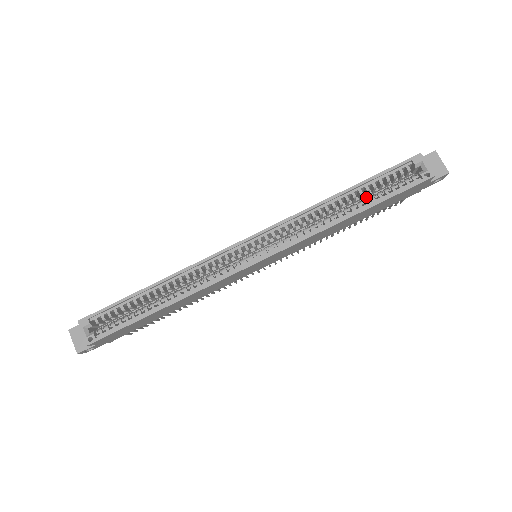
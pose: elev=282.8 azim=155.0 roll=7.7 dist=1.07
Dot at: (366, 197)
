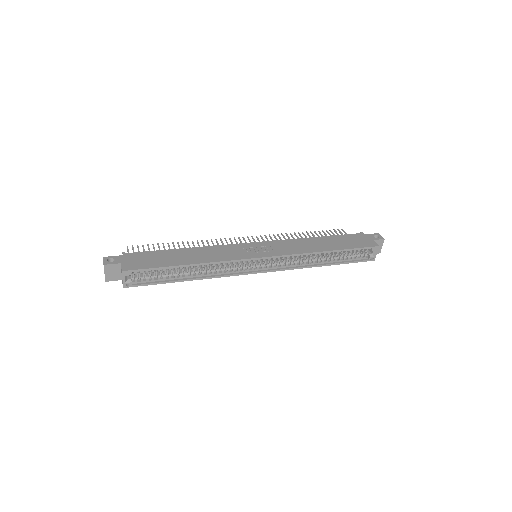
Dot at: occluded
